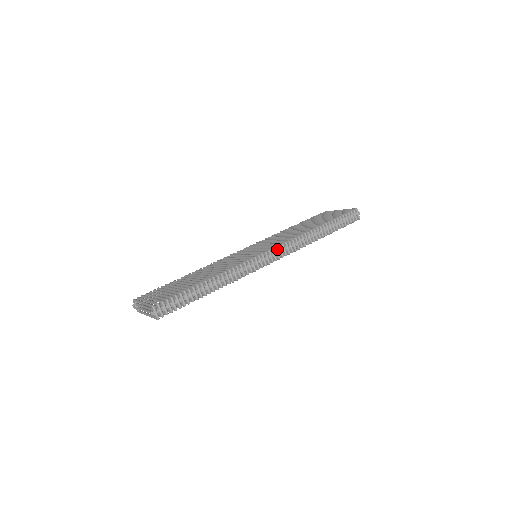
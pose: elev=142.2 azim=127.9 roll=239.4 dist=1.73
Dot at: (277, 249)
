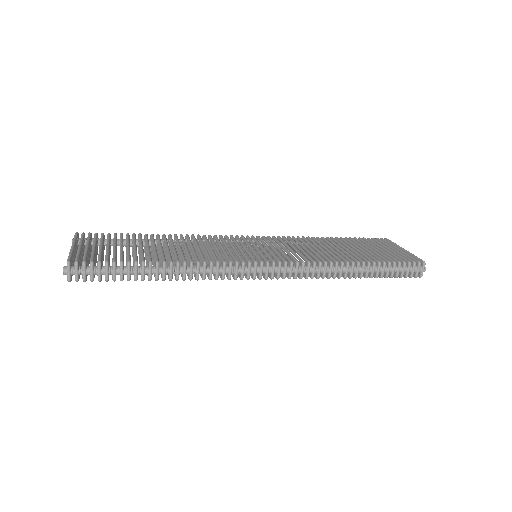
Dot at: (280, 265)
